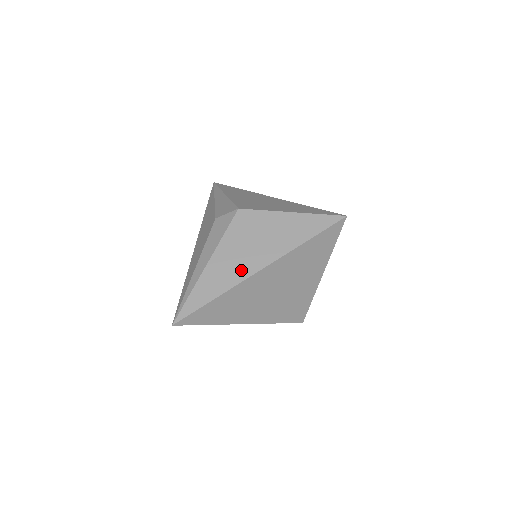
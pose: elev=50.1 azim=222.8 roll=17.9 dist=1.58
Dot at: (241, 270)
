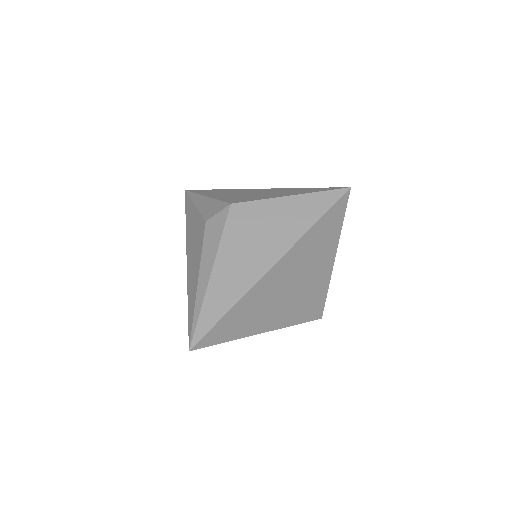
Dot at: (252, 270)
